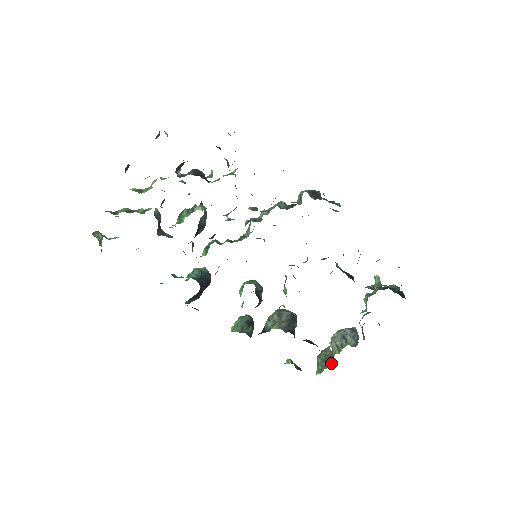
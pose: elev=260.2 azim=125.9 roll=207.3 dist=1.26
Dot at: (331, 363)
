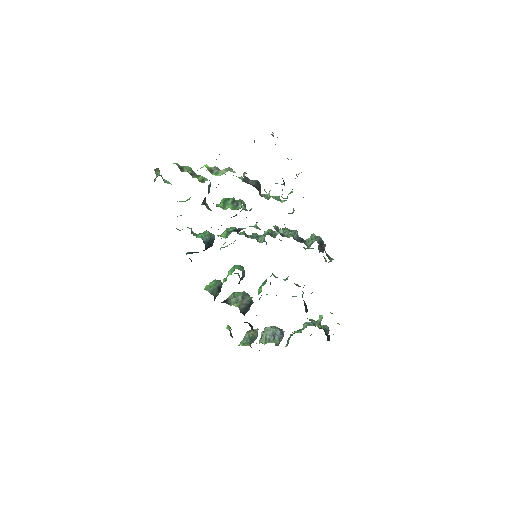
Dot at: (253, 342)
